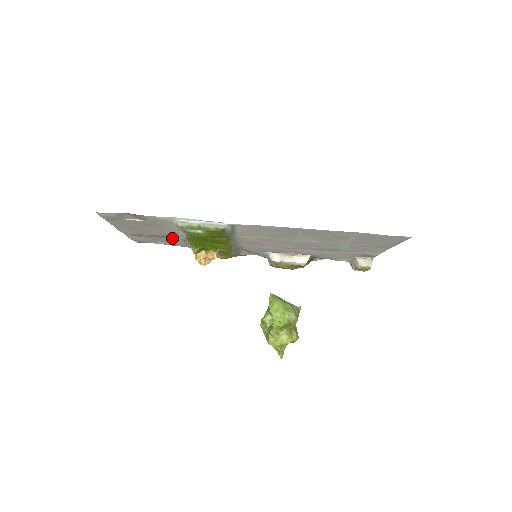
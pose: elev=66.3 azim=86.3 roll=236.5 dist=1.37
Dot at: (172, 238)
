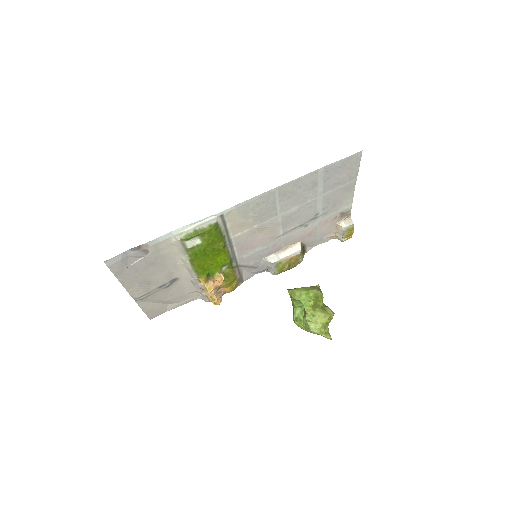
Dot at: (178, 284)
